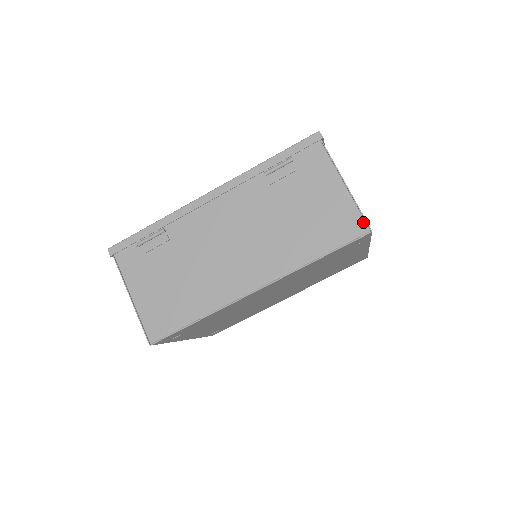
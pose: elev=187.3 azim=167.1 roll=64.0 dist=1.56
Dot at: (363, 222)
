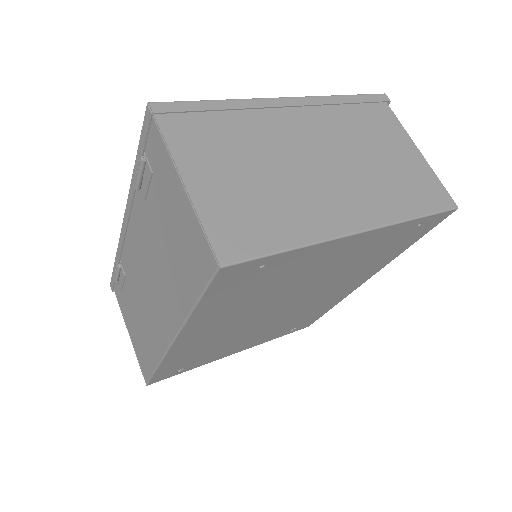
Dot at: (210, 251)
